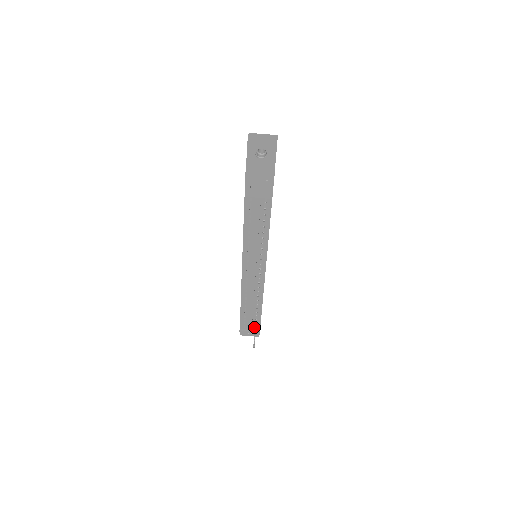
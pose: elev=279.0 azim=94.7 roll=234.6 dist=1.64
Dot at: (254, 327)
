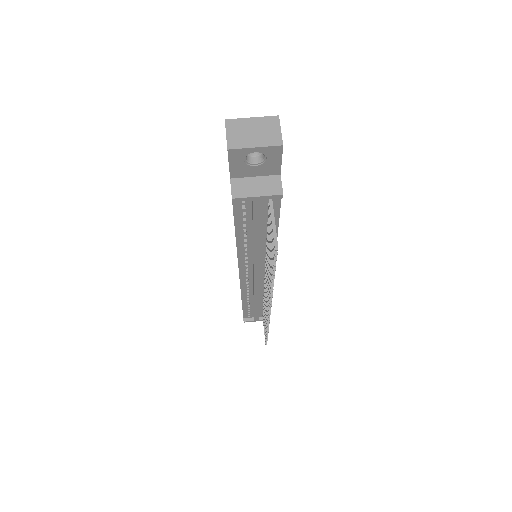
Dot at: (261, 315)
